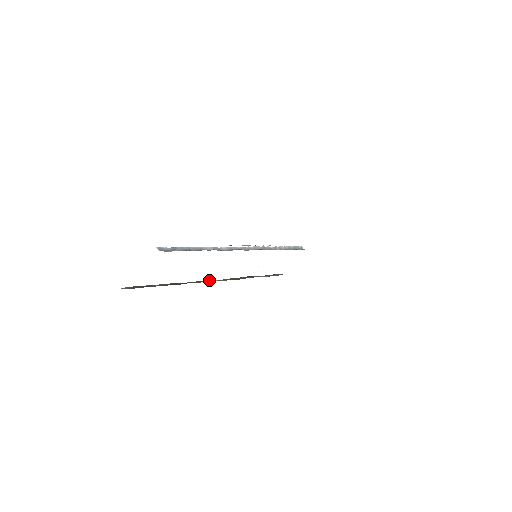
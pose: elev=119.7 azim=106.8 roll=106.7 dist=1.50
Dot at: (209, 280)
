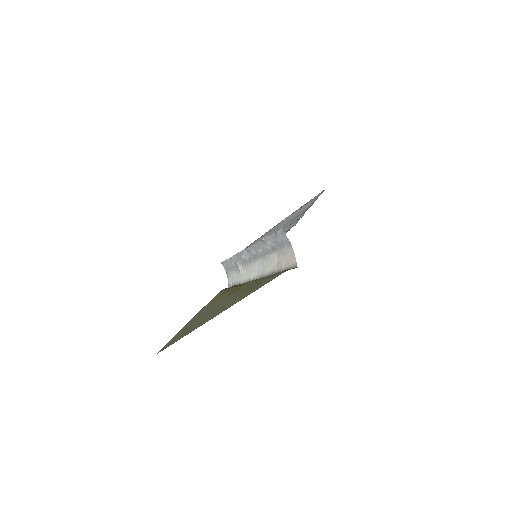
Dot at: occluded
